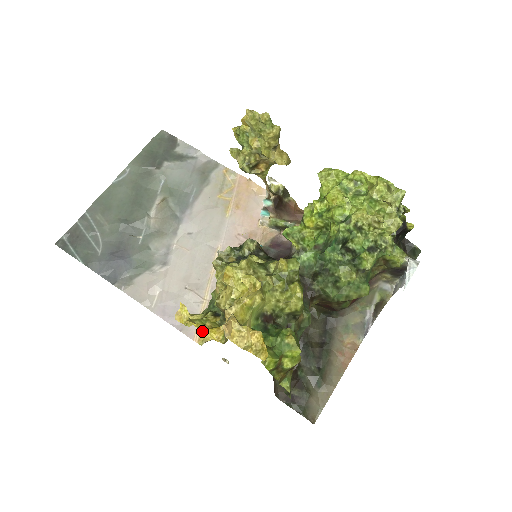
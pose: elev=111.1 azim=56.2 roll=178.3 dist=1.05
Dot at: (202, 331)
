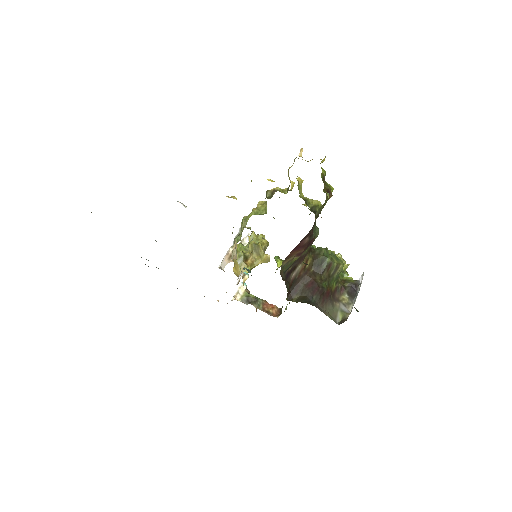
Dot at: occluded
